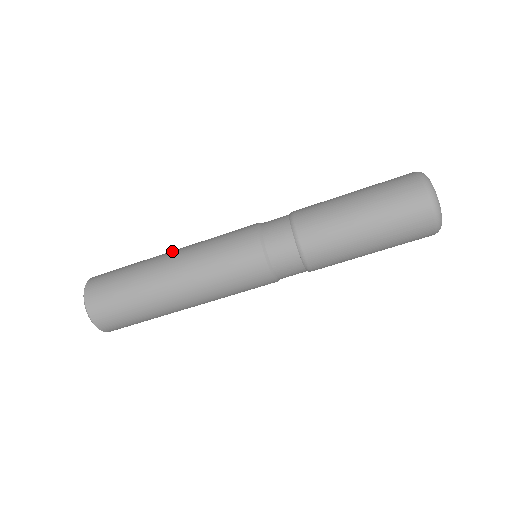
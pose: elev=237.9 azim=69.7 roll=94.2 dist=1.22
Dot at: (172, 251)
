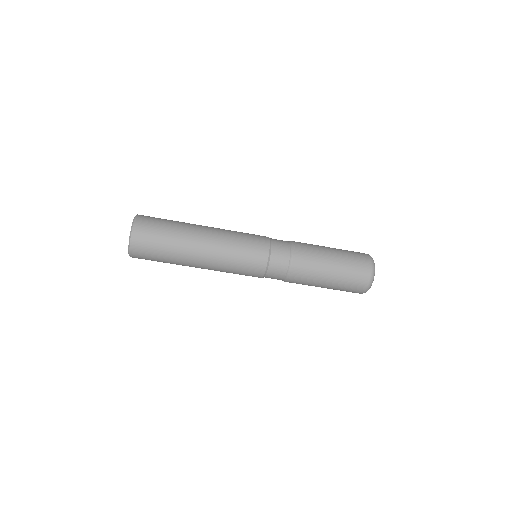
Dot at: (204, 232)
